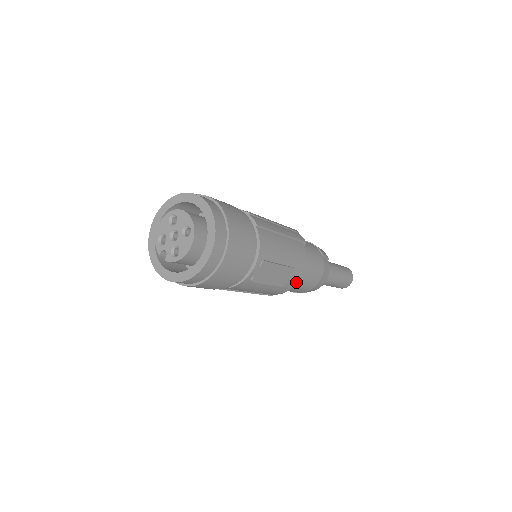
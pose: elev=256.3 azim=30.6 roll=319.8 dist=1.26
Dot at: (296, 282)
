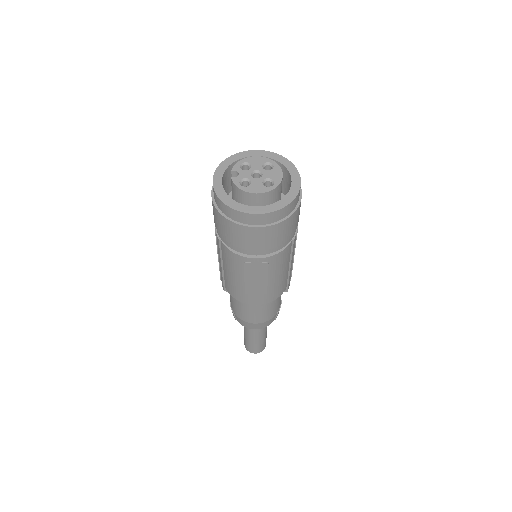
Dot at: (252, 303)
